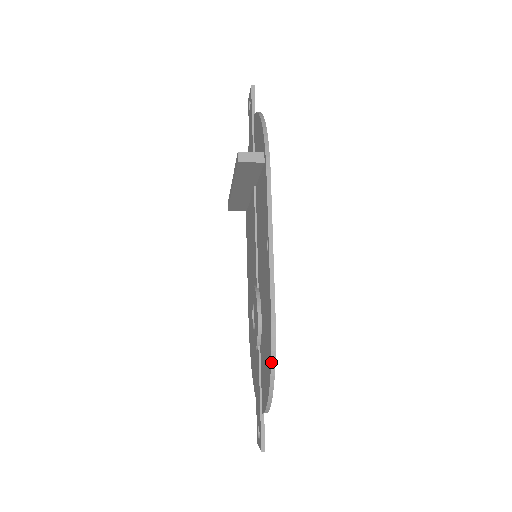
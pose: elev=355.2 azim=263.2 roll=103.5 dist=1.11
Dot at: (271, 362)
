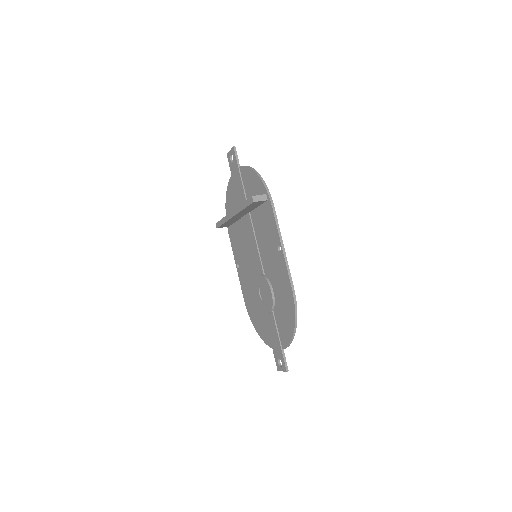
Dot at: (295, 314)
